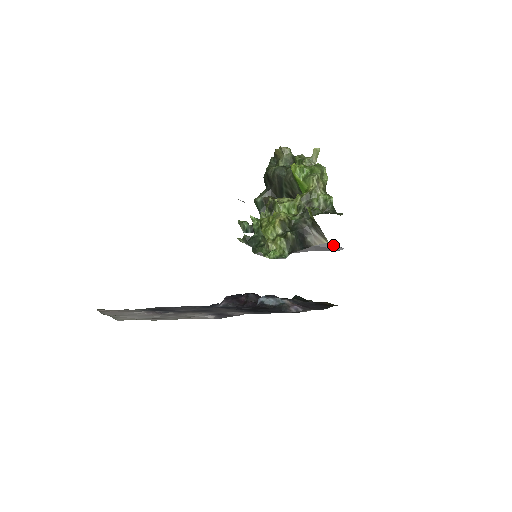
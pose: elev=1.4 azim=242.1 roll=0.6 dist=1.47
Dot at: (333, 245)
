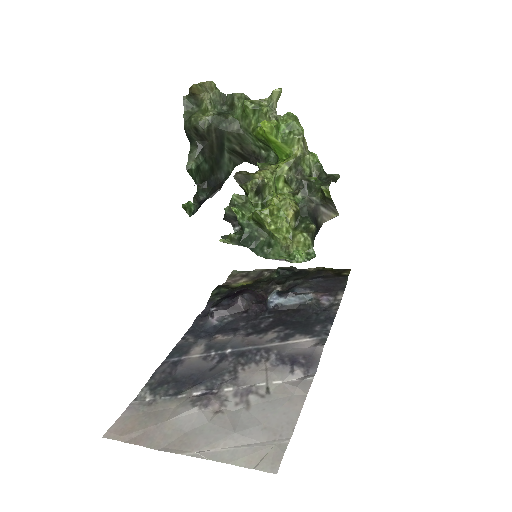
Dot at: occluded
